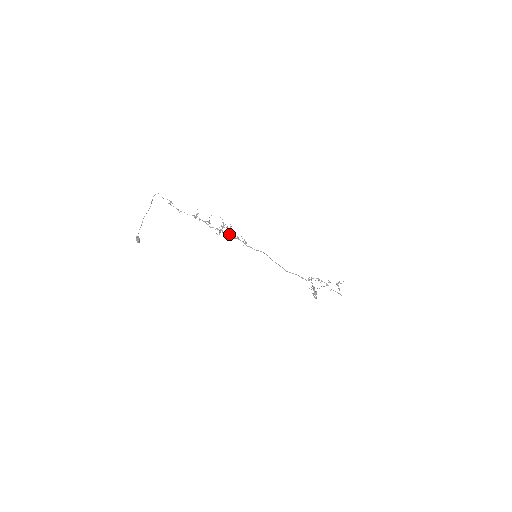
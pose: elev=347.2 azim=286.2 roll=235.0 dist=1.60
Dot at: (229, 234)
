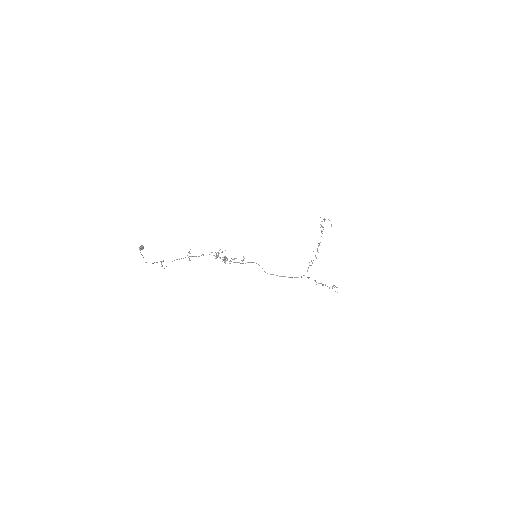
Dot at: occluded
